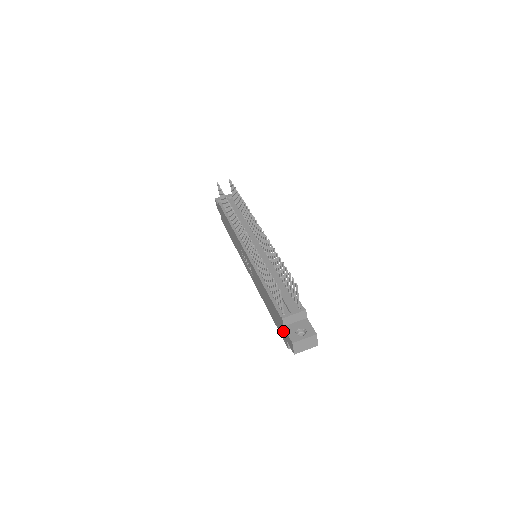
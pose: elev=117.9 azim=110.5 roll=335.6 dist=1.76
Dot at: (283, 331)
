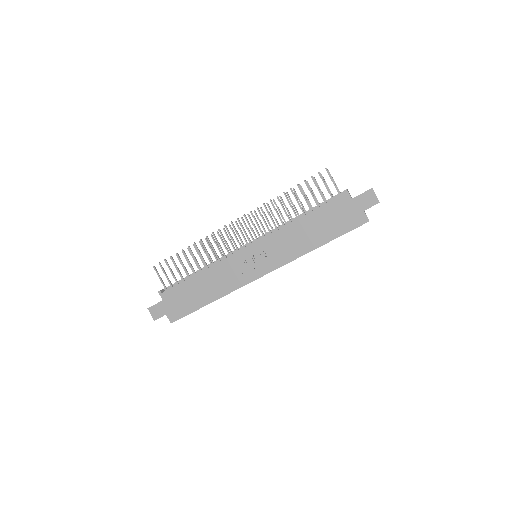
Dot at: (353, 209)
